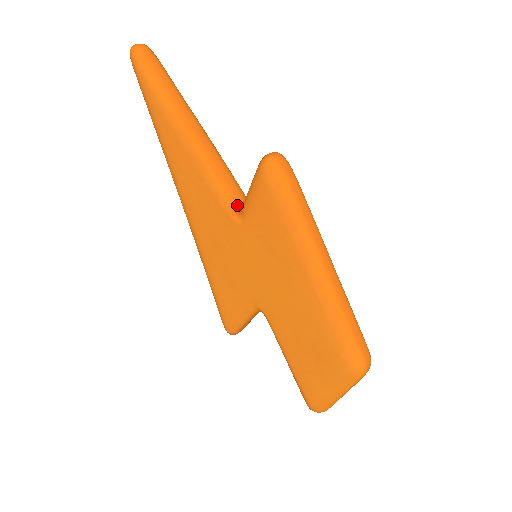
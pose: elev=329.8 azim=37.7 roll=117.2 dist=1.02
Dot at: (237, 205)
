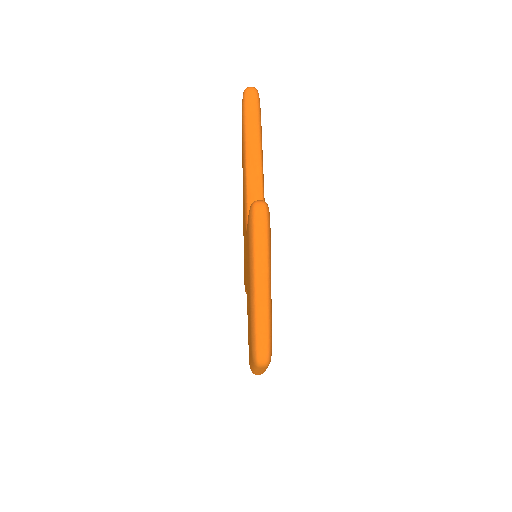
Dot at: occluded
